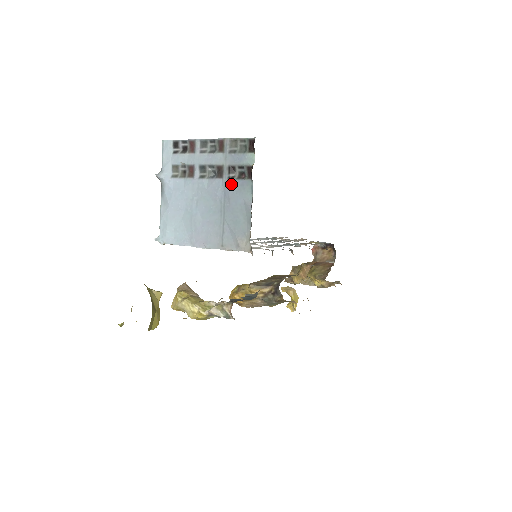
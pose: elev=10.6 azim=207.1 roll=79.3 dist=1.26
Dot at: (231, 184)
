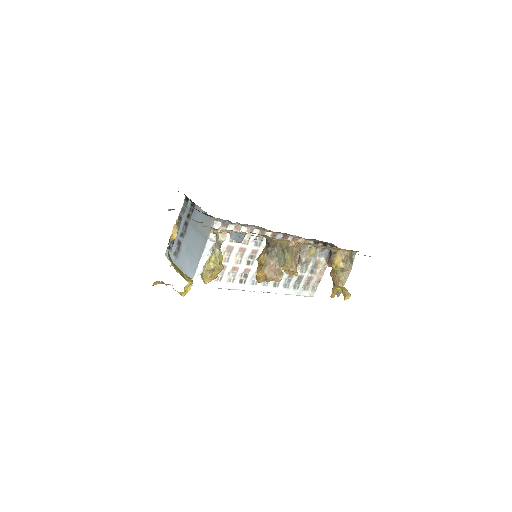
Dot at: (191, 219)
